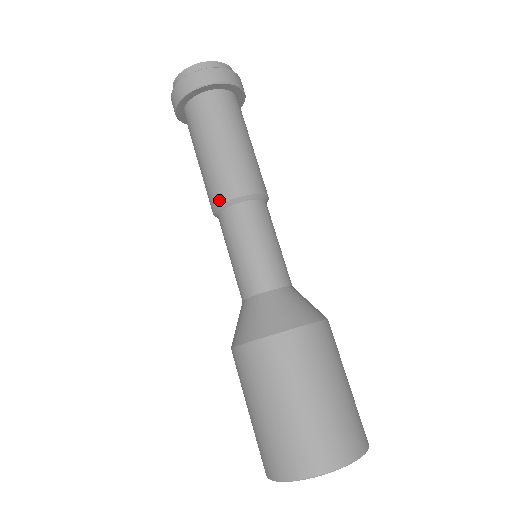
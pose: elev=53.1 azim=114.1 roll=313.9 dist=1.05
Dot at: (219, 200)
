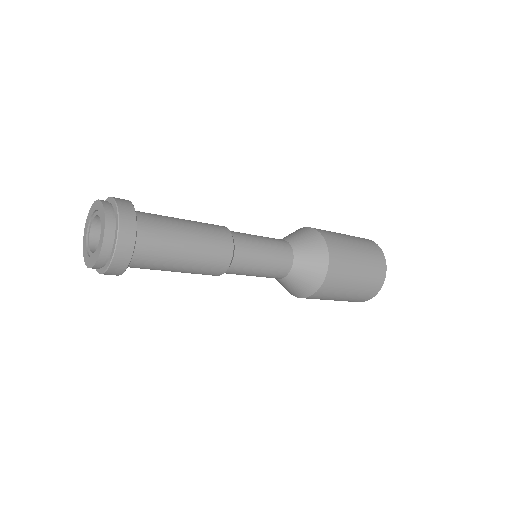
Dot at: occluded
